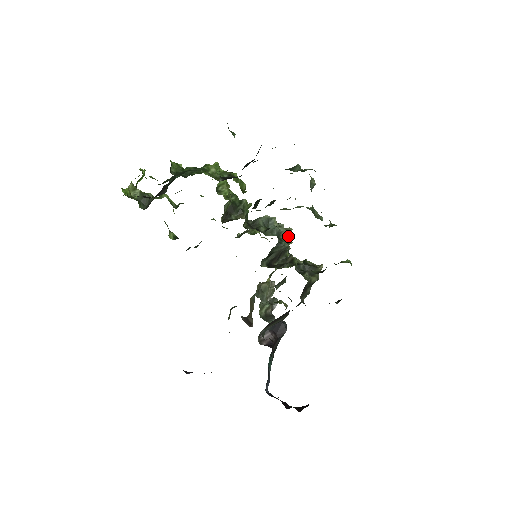
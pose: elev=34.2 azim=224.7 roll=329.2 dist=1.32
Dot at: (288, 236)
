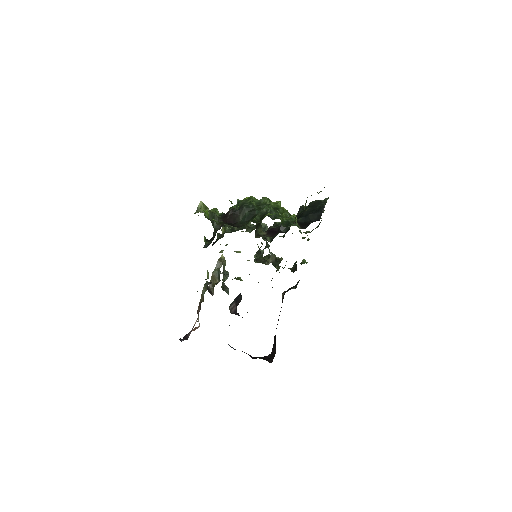
Dot at: occluded
